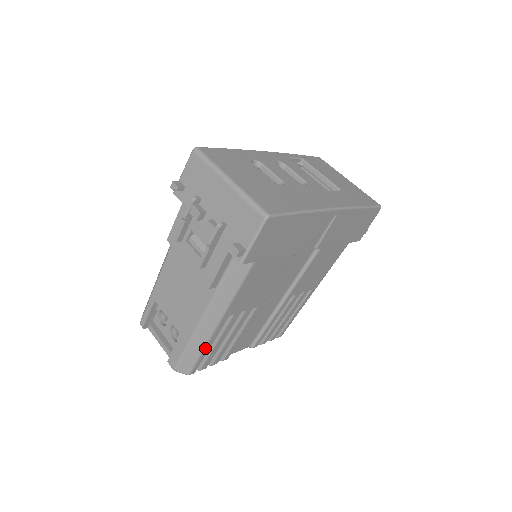
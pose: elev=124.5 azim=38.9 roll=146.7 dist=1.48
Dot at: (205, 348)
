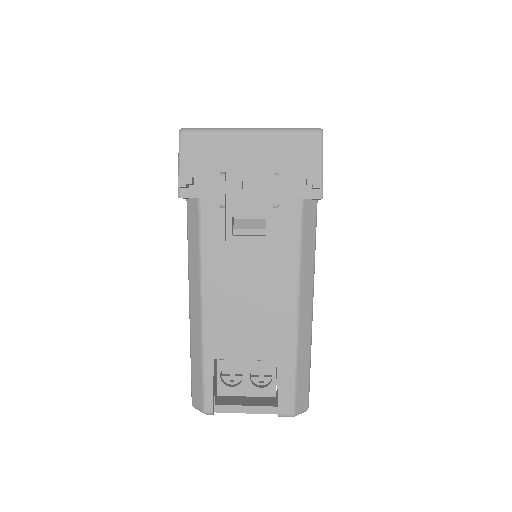
Dot at: (310, 354)
